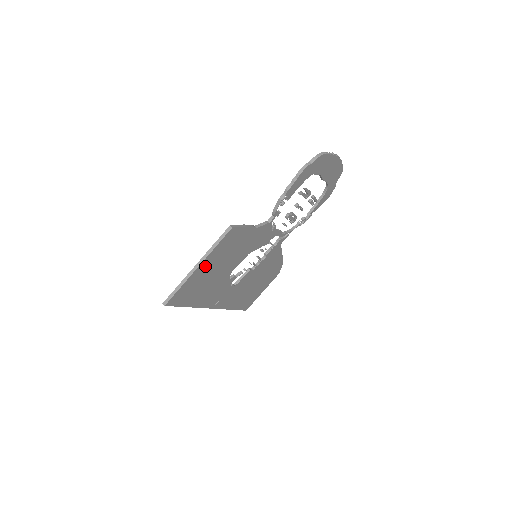
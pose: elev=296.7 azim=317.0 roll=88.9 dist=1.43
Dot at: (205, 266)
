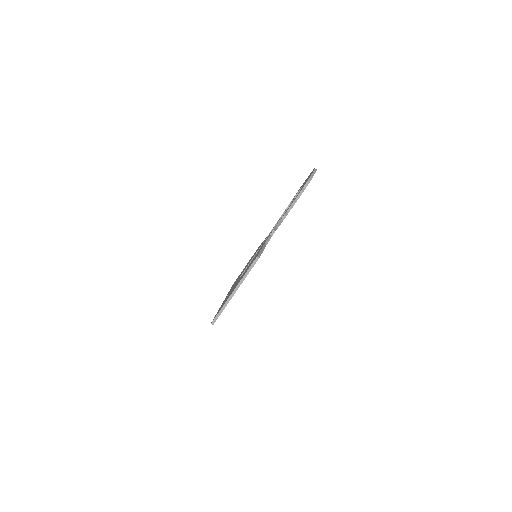
Dot at: occluded
